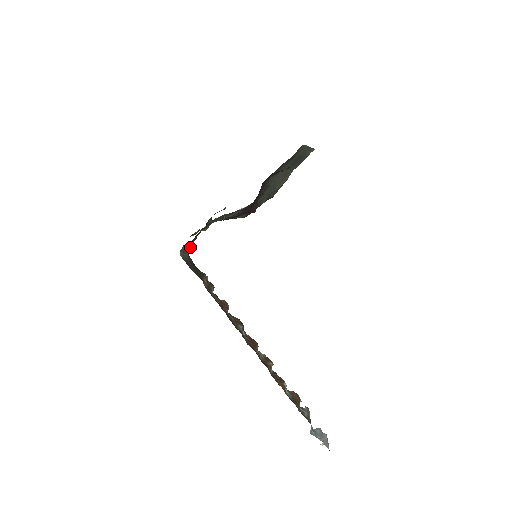
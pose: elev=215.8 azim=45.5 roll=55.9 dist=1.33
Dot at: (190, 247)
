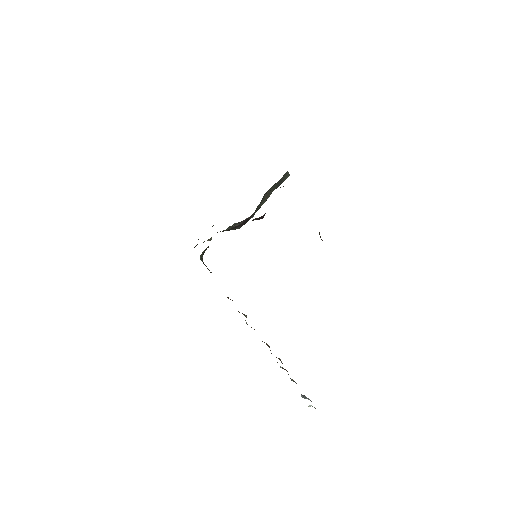
Dot at: occluded
